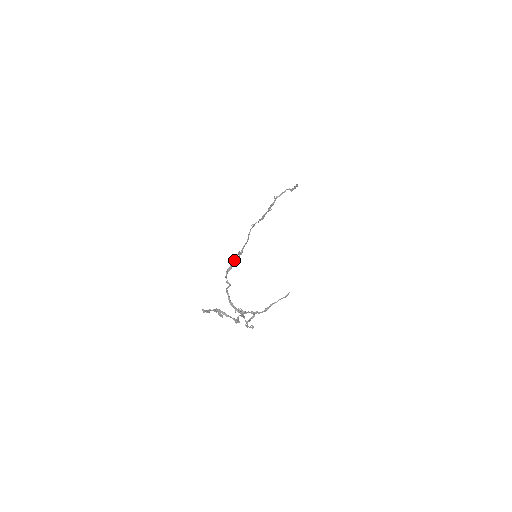
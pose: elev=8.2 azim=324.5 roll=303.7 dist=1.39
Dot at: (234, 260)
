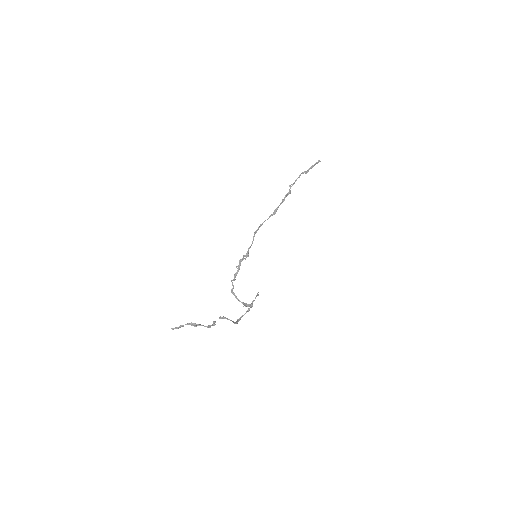
Dot at: (240, 264)
